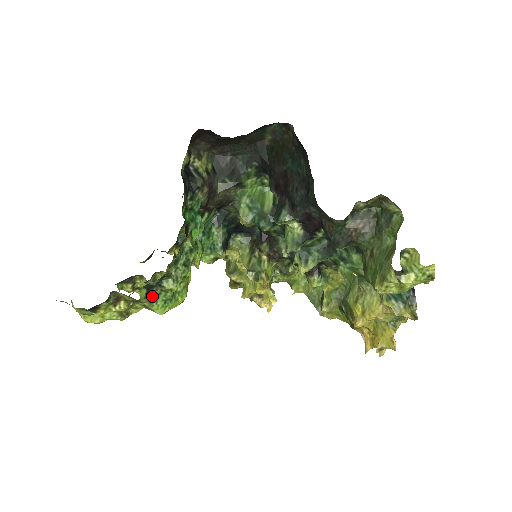
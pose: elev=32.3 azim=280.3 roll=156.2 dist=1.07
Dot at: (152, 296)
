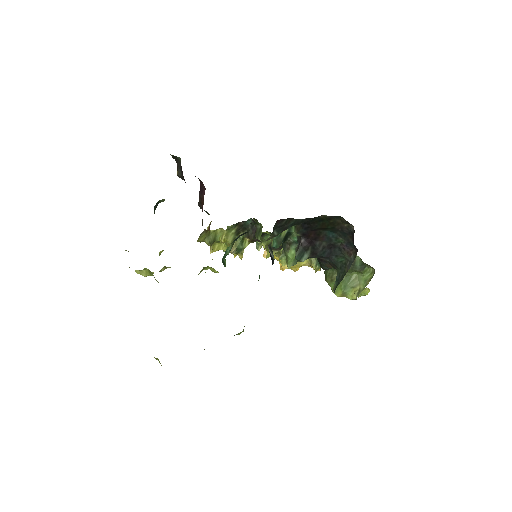
Dot at: occluded
